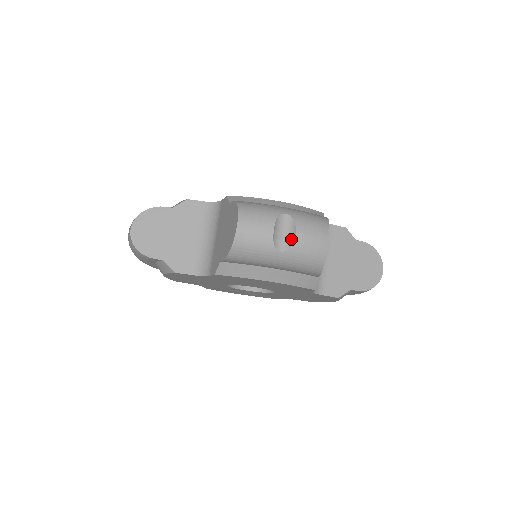
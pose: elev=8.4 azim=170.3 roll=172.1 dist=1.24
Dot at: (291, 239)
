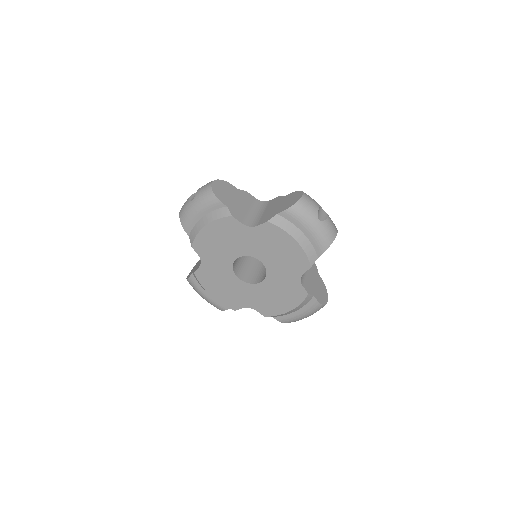
Dot at: (324, 218)
